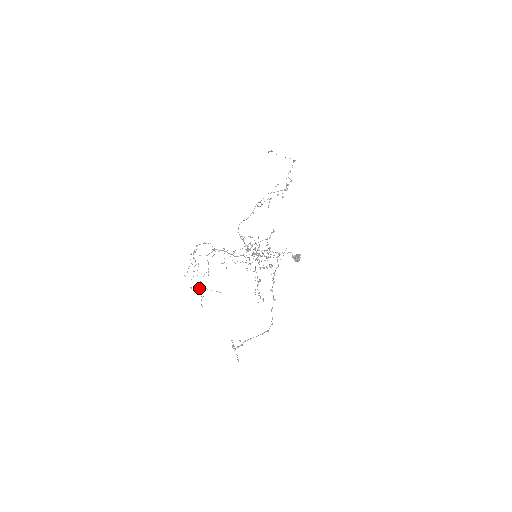
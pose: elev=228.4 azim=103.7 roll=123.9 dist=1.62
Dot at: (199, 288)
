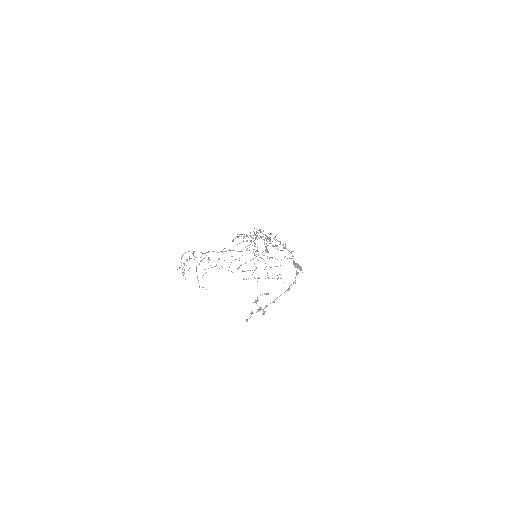
Dot at: occluded
